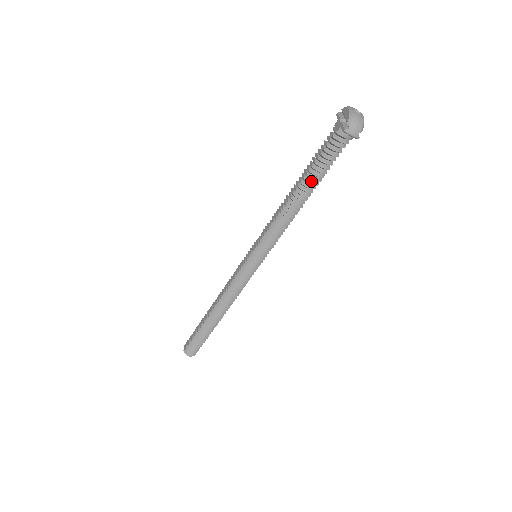
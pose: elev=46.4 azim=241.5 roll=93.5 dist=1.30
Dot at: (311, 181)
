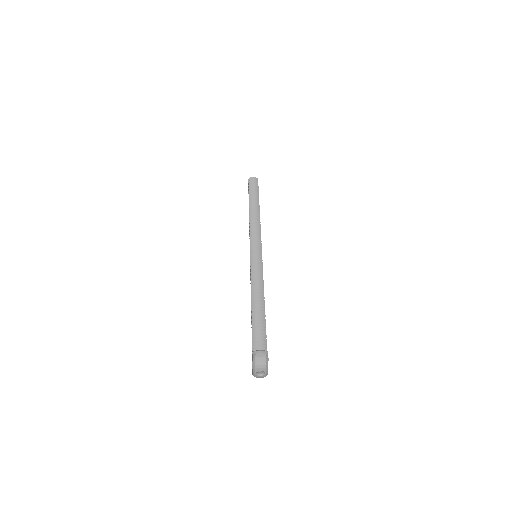
Dot at: occluded
